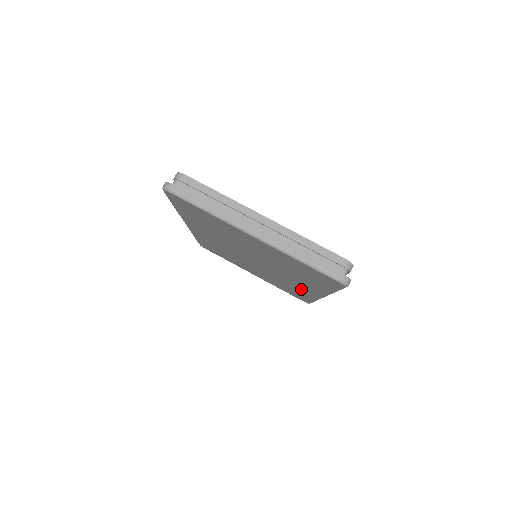
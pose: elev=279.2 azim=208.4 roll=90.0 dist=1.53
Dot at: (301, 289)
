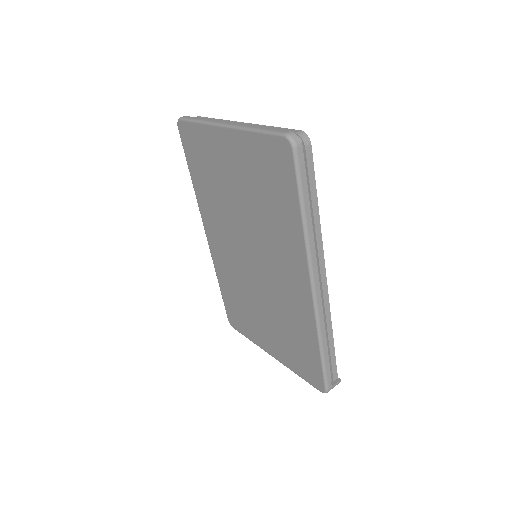
Dot at: (296, 300)
